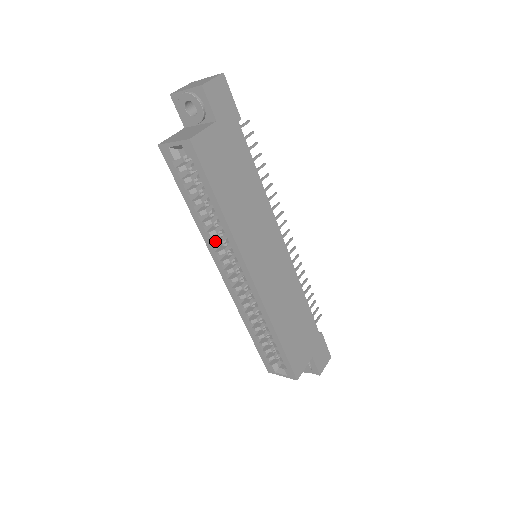
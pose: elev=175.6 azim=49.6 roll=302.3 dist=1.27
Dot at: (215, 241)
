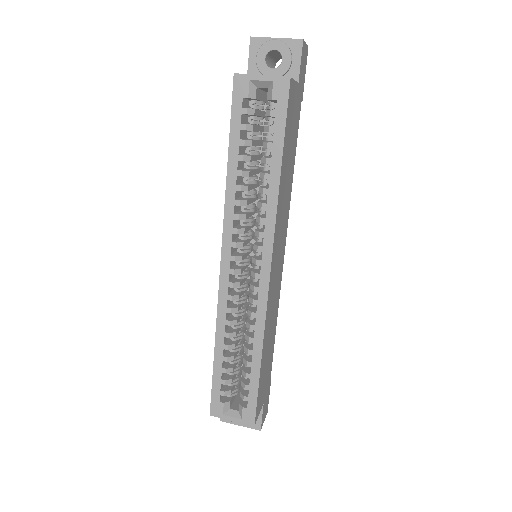
Dot at: (241, 214)
